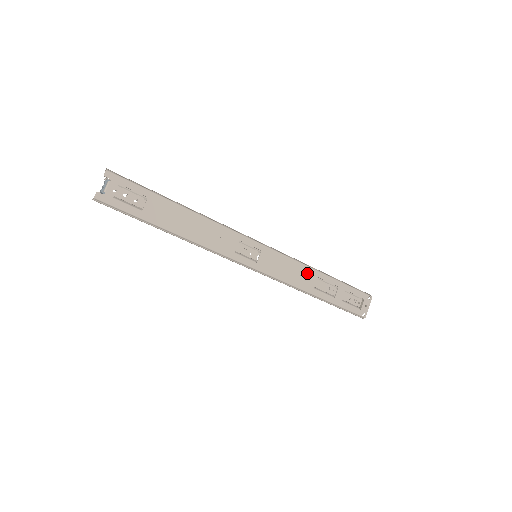
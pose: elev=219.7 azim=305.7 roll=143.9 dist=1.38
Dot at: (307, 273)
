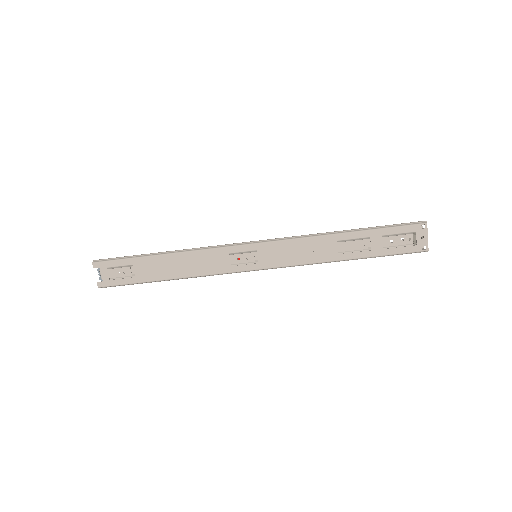
Dot at: (321, 243)
